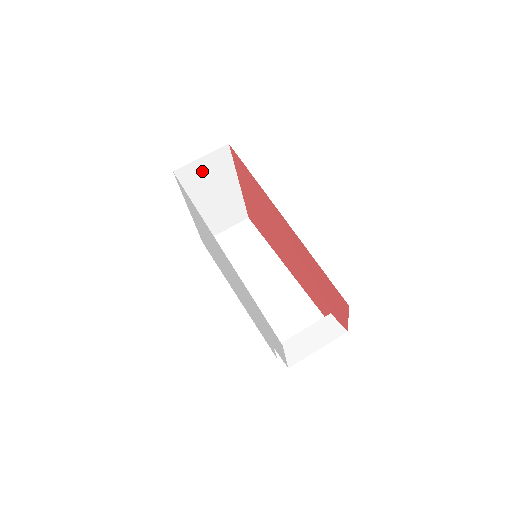
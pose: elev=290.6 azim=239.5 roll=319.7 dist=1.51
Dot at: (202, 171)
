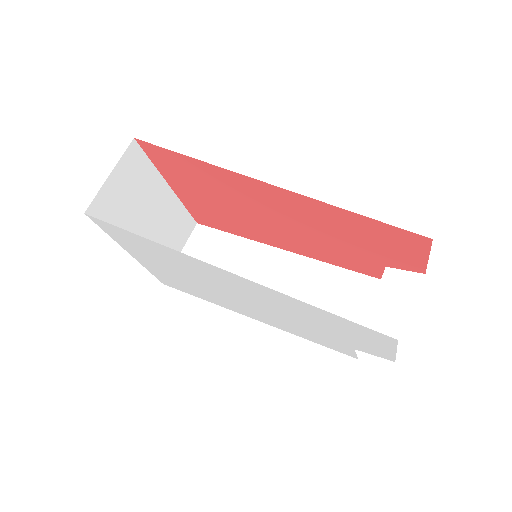
Dot at: (120, 193)
